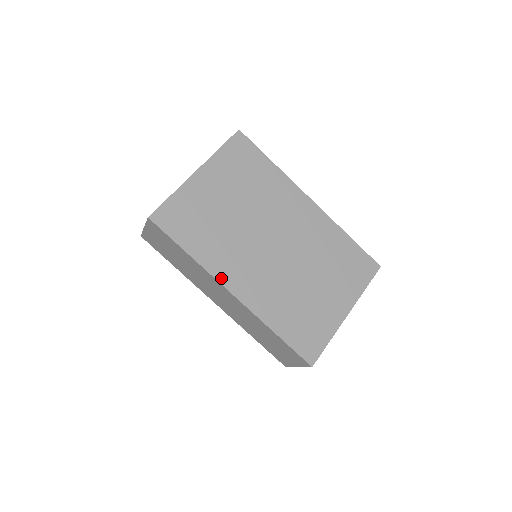
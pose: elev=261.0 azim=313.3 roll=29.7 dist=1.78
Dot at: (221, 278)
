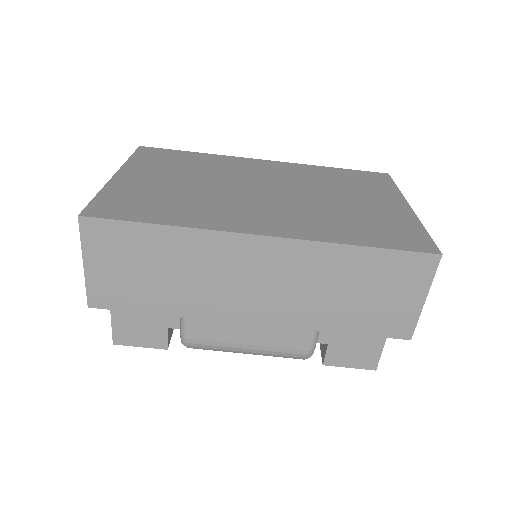
Dot at: (231, 229)
